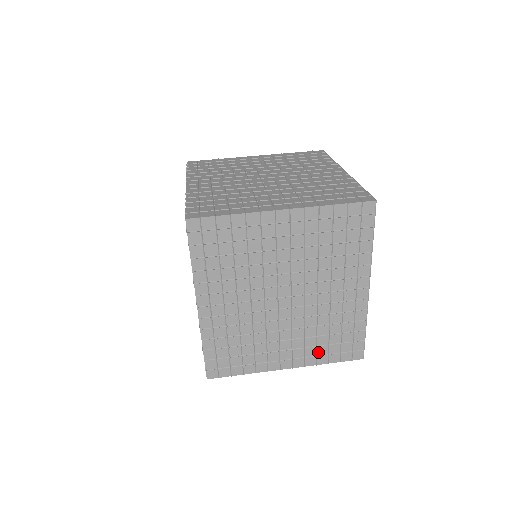
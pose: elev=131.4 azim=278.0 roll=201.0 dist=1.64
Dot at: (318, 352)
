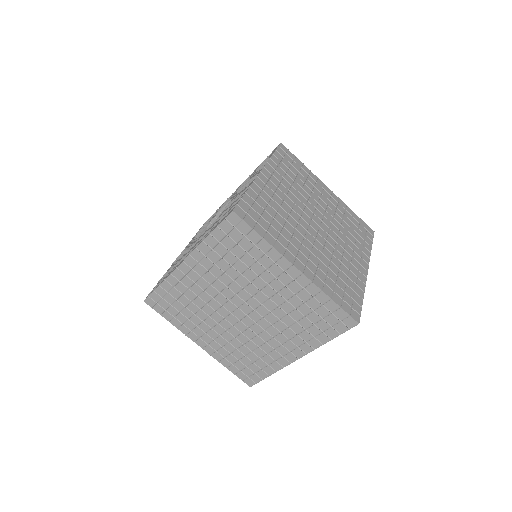
Dot at: (228, 357)
